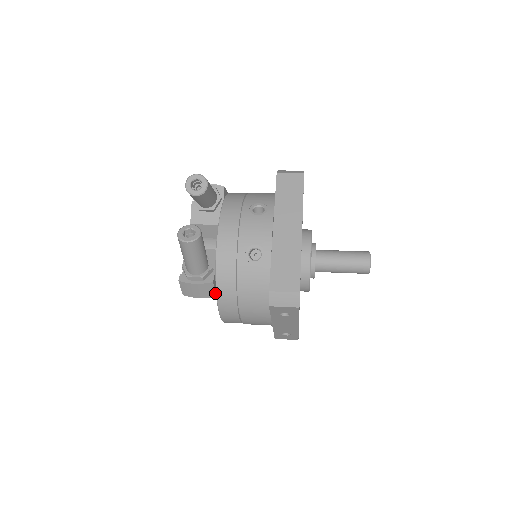
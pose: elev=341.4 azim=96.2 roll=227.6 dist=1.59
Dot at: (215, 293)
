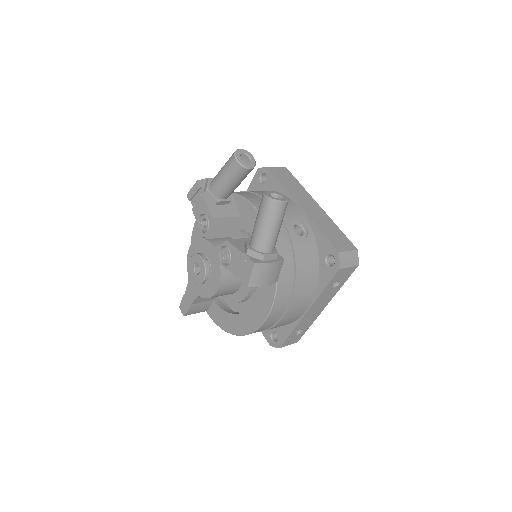
Dot at: (278, 276)
